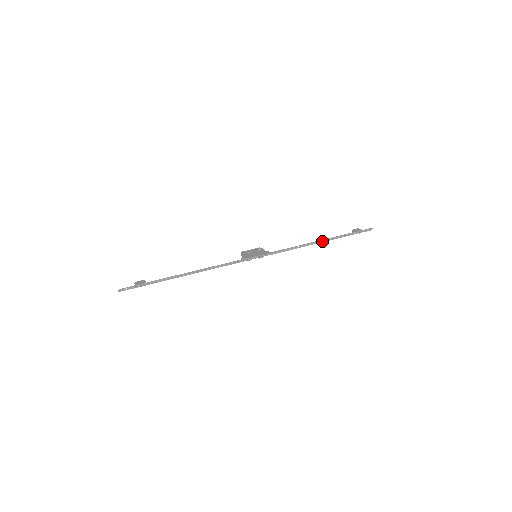
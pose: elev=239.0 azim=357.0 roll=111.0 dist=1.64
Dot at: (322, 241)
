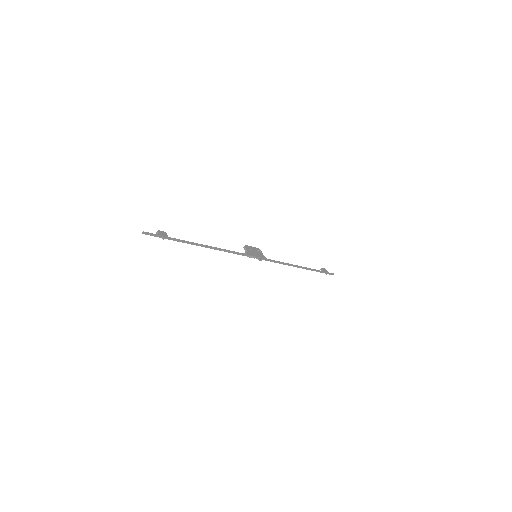
Dot at: (302, 267)
